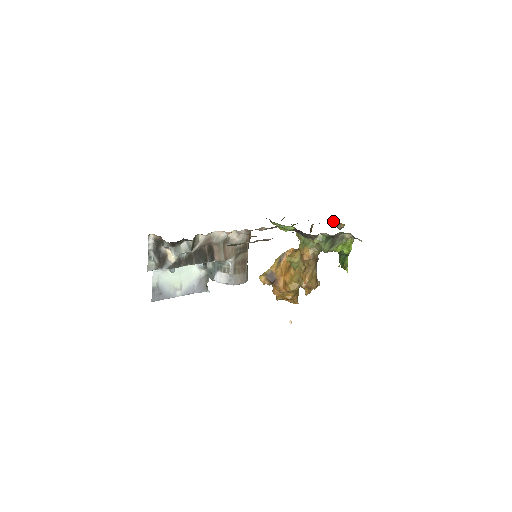
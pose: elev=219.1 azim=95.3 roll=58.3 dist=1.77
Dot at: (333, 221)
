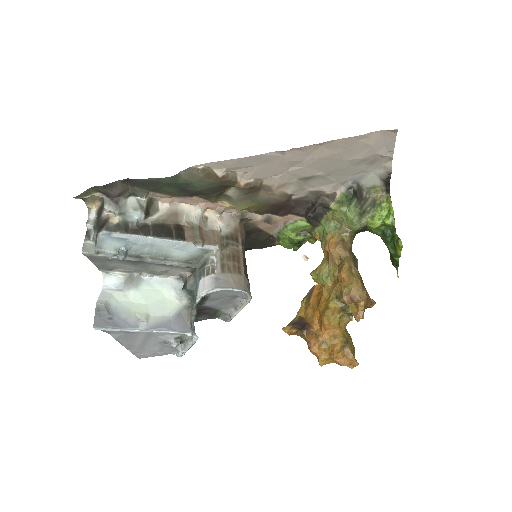
Dot at: occluded
